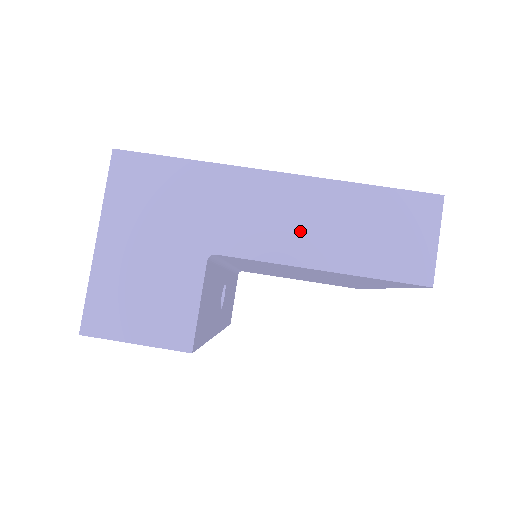
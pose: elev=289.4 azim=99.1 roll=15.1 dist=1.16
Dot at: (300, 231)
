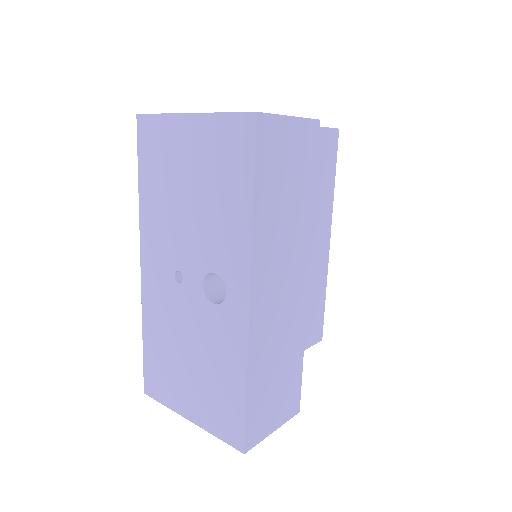
Dot at: occluded
